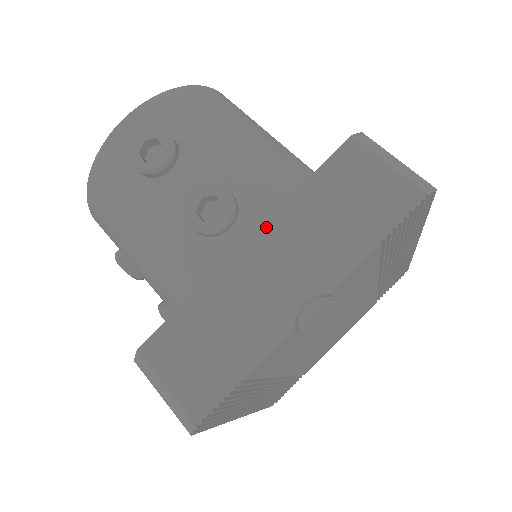
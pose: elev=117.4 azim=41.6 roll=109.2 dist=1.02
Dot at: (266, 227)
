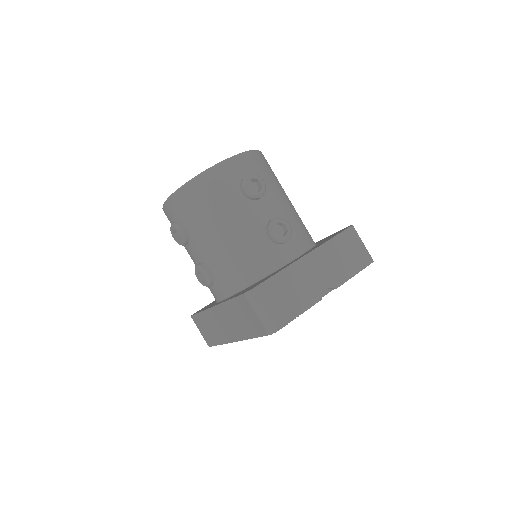
Dot at: (316, 251)
